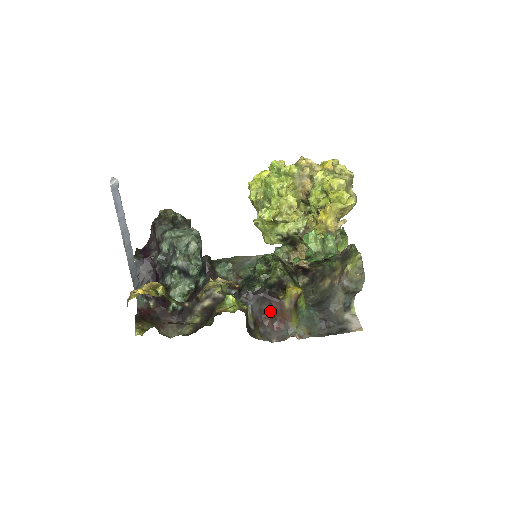
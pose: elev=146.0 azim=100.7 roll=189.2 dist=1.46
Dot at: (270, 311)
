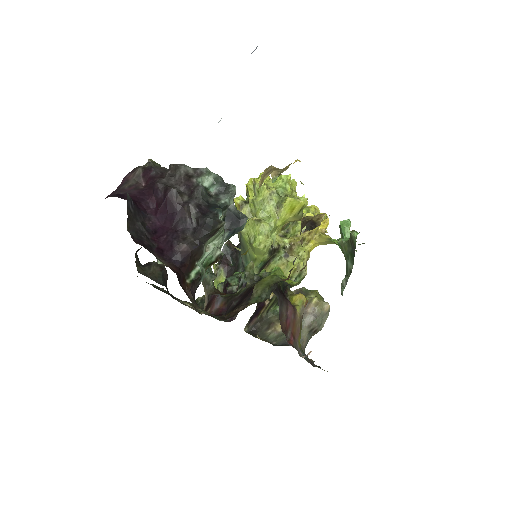
Dot at: (286, 317)
